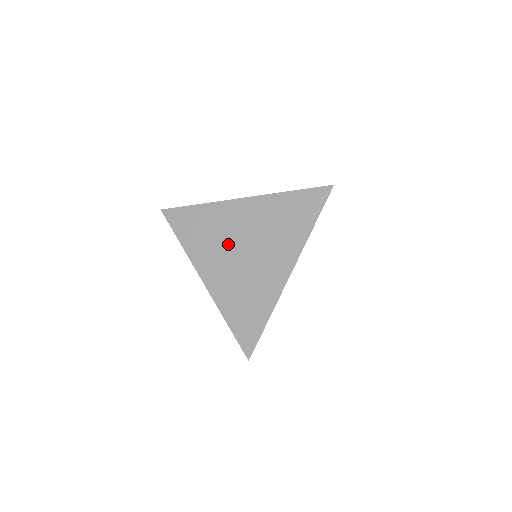
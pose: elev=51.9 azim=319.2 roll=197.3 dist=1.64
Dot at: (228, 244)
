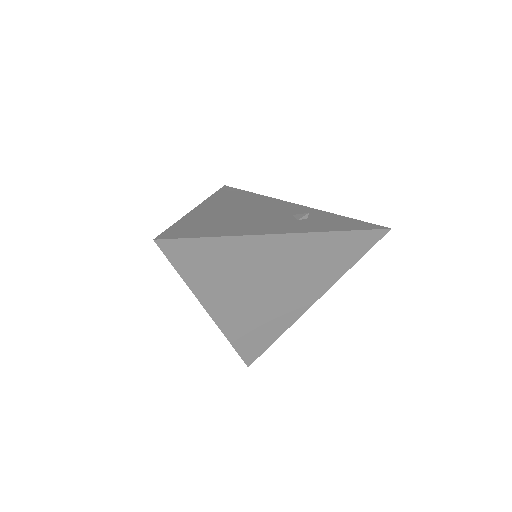
Dot at: (251, 282)
